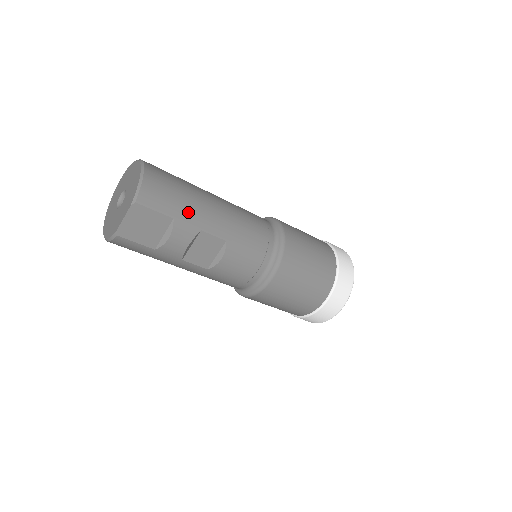
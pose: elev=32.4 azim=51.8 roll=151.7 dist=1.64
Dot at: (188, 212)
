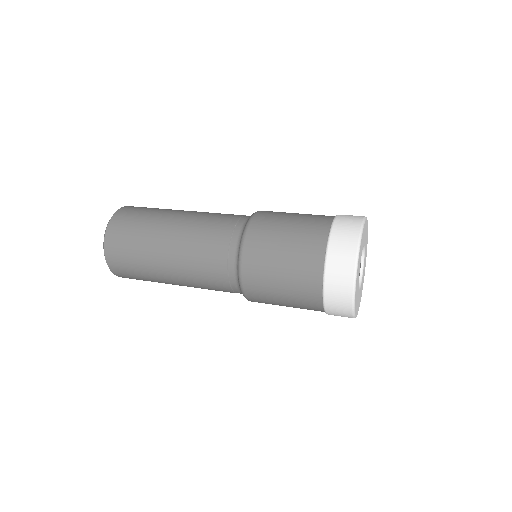
Dot at: (154, 281)
